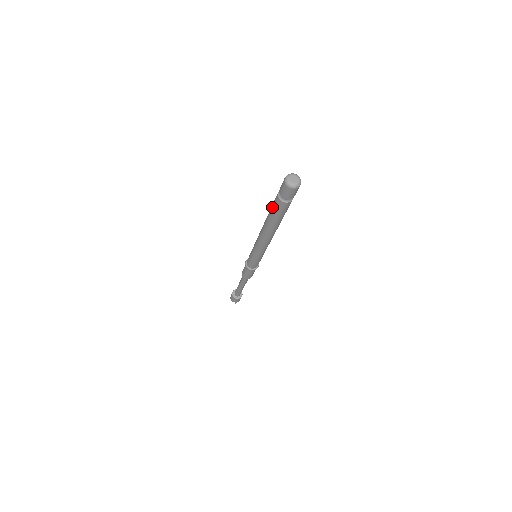
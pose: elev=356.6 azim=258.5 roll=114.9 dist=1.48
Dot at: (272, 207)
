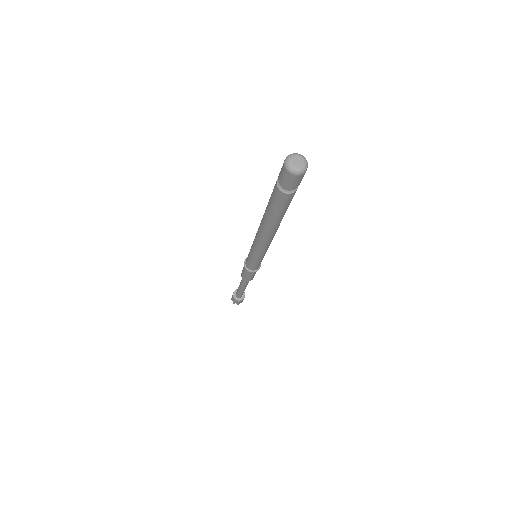
Dot at: (270, 199)
